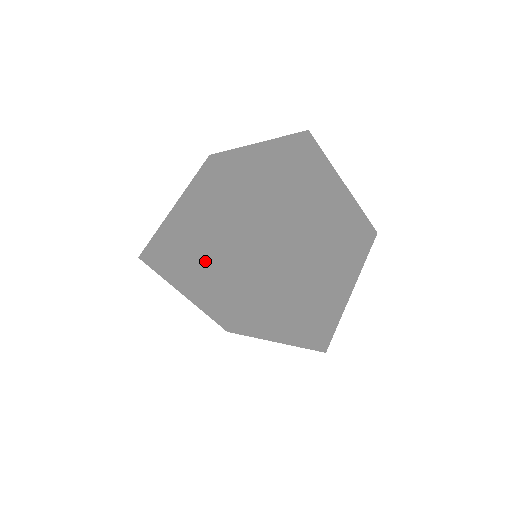
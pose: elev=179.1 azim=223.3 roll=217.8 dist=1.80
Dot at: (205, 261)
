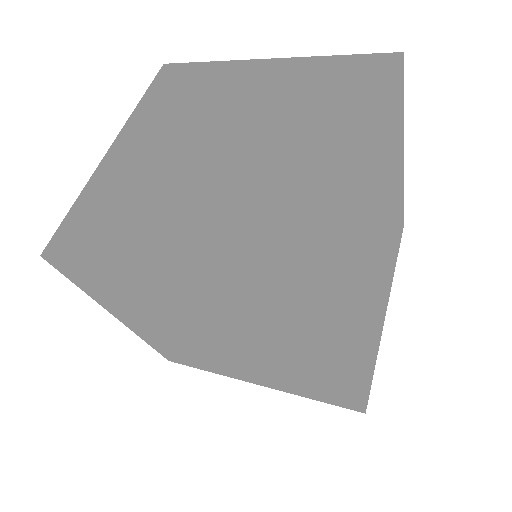
Dot at: (88, 293)
